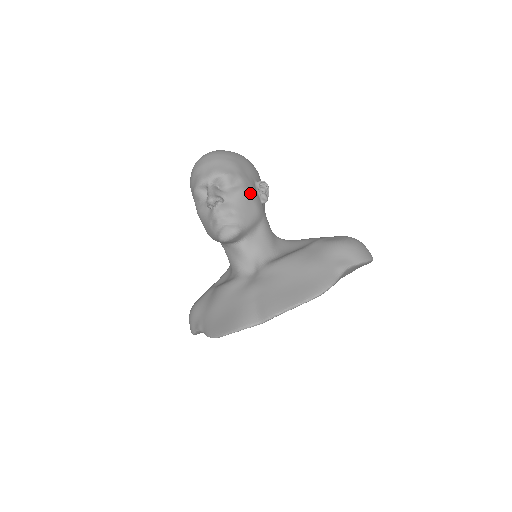
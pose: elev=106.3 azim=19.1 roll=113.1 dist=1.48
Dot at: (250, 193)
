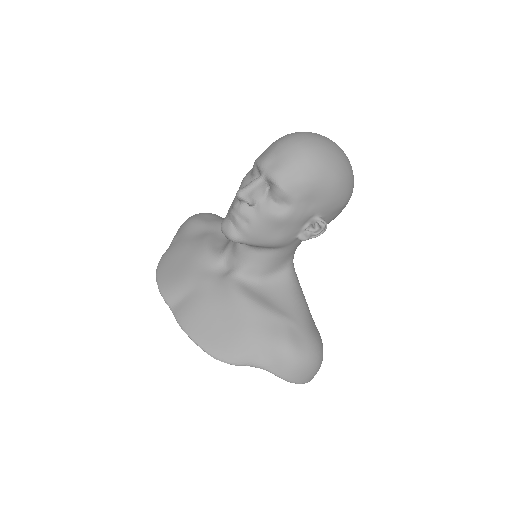
Dot at: (287, 224)
